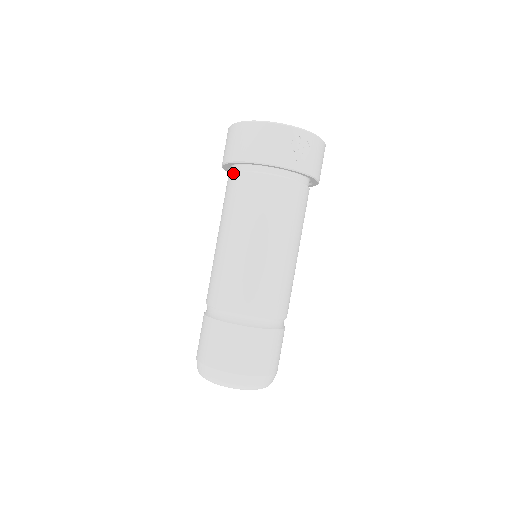
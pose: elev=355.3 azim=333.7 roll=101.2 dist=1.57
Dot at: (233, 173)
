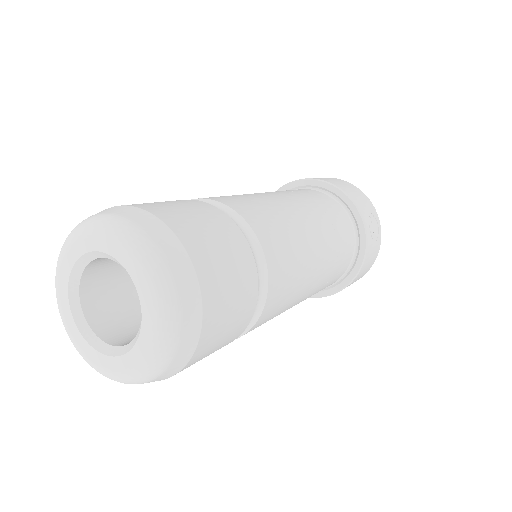
Dot at: occluded
